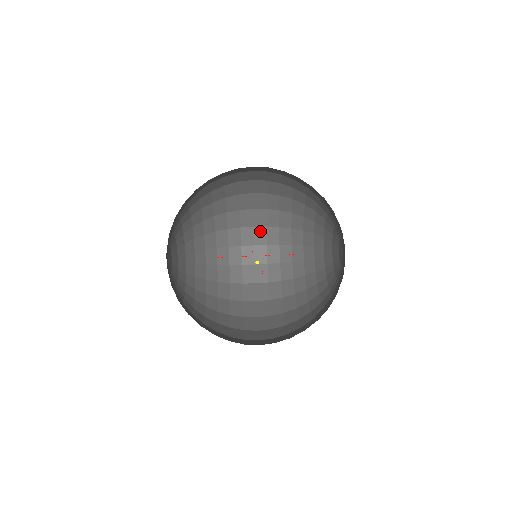
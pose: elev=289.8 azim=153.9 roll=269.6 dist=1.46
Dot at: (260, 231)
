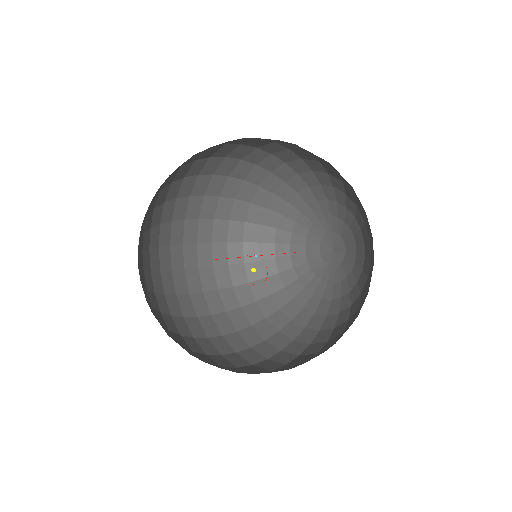
Dot at: (207, 273)
